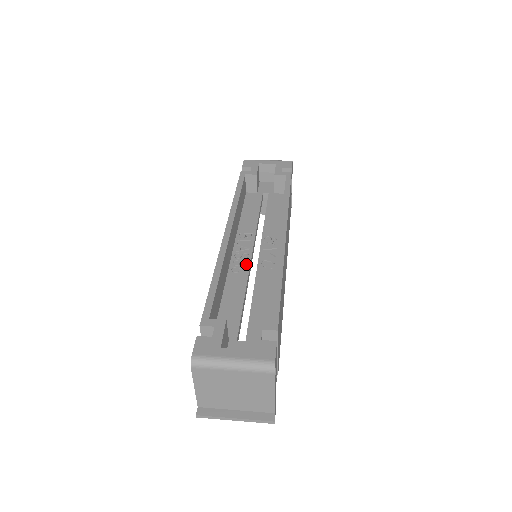
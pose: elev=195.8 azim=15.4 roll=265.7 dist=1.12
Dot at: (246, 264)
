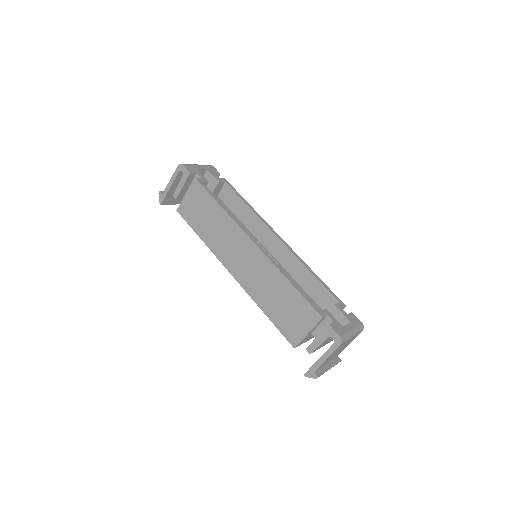
Dot at: occluded
